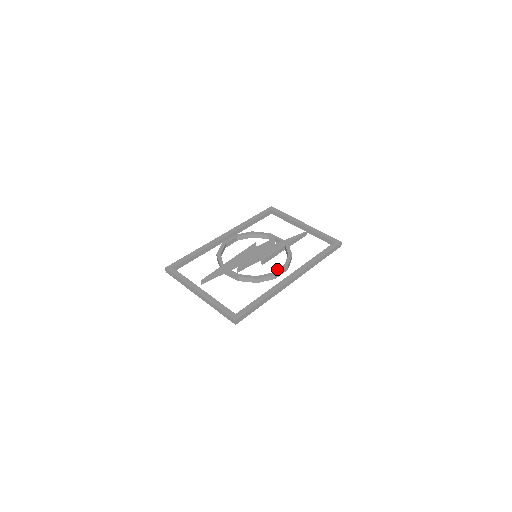
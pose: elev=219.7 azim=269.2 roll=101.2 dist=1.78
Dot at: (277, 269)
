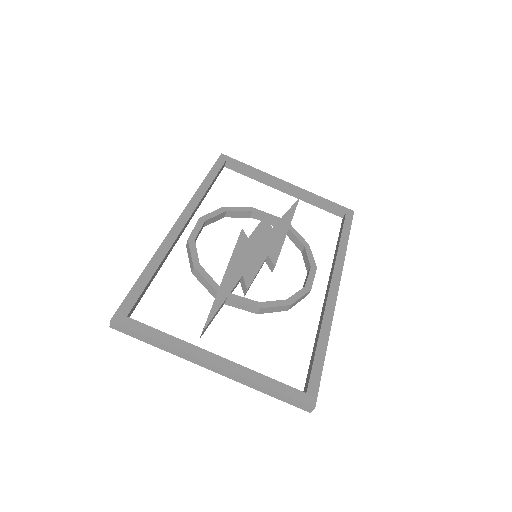
Dot at: (307, 278)
